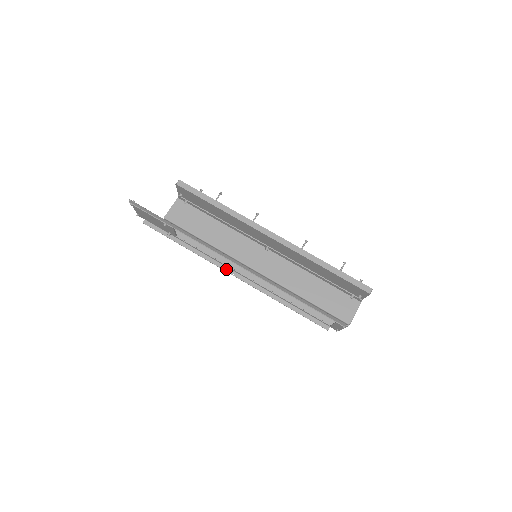
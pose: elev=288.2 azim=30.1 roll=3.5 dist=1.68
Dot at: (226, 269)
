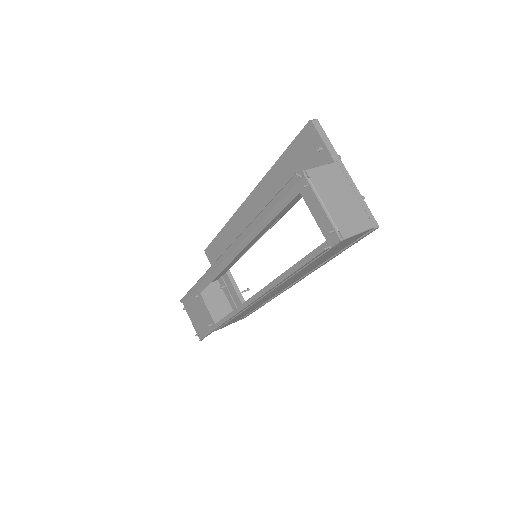
Dot at: (241, 310)
